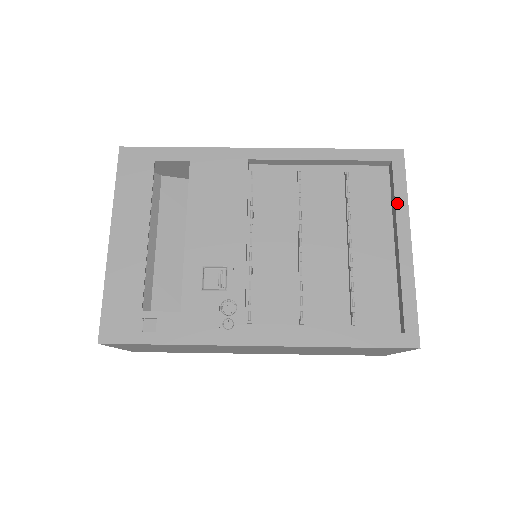
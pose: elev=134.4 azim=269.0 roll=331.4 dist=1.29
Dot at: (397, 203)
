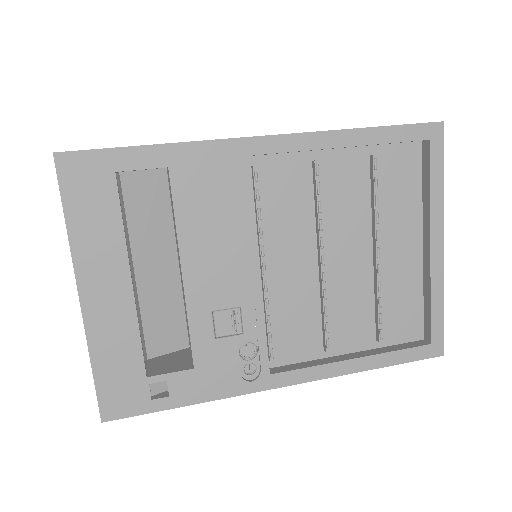
Dot at: (432, 198)
